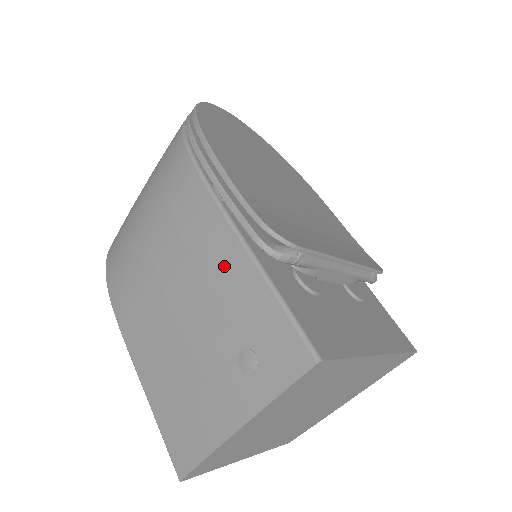
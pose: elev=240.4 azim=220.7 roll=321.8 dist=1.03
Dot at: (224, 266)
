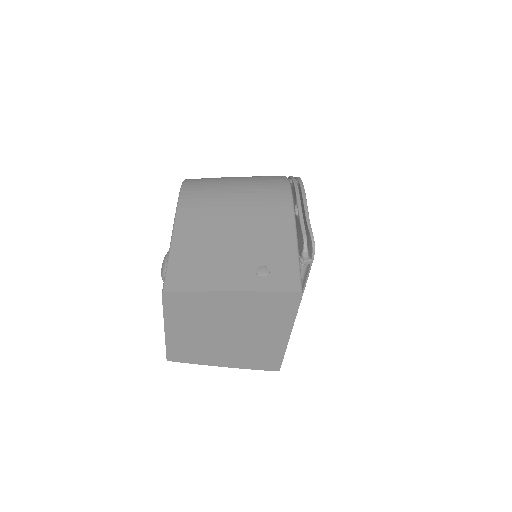
Dot at: (279, 233)
